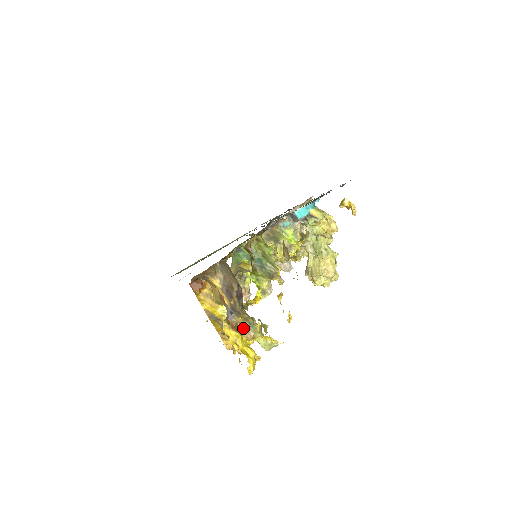
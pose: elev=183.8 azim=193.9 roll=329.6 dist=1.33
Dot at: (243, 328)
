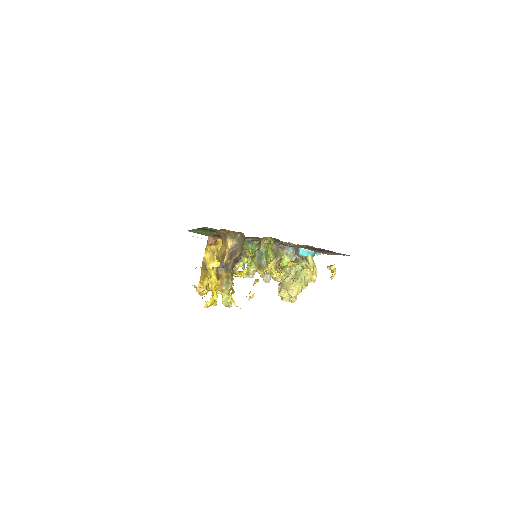
Dot at: (221, 281)
